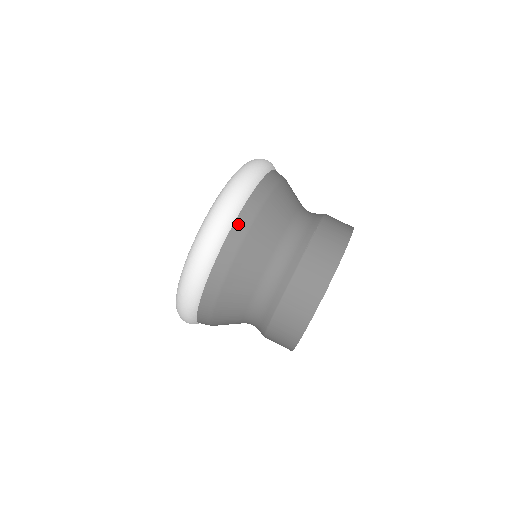
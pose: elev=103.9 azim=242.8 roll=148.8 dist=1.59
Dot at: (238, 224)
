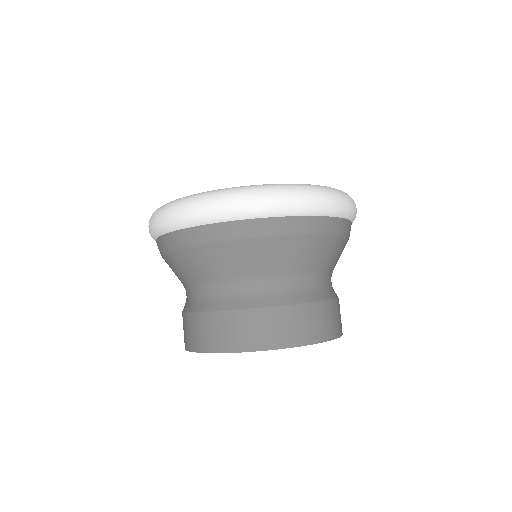
Dot at: (172, 236)
